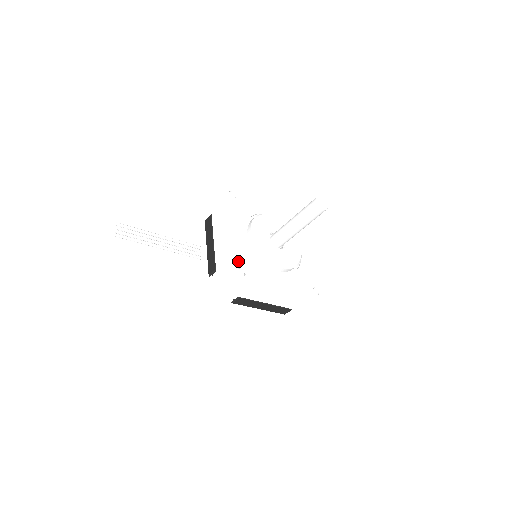
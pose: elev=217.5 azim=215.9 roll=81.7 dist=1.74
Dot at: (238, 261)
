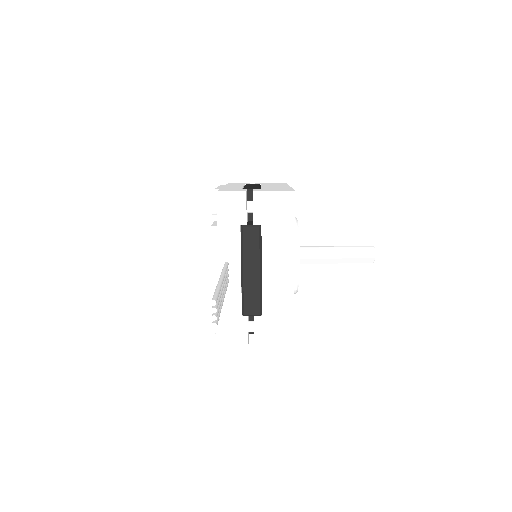
Dot at: occluded
